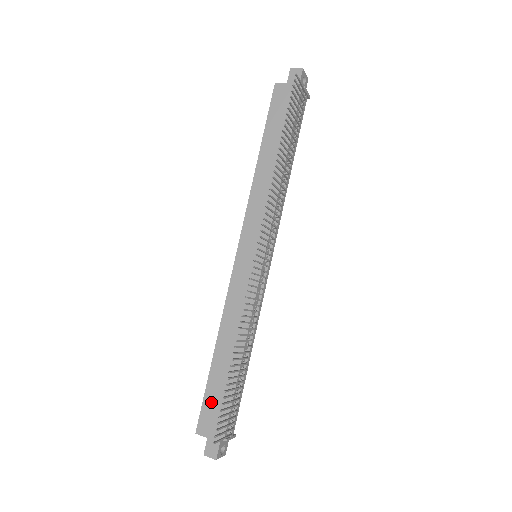
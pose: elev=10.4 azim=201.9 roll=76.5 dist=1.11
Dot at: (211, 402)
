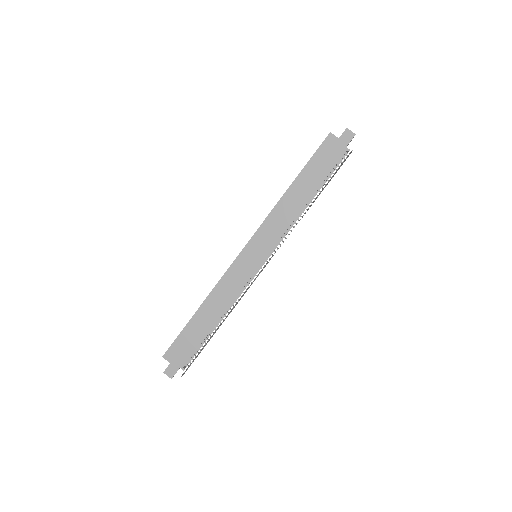
Dot at: (182, 342)
